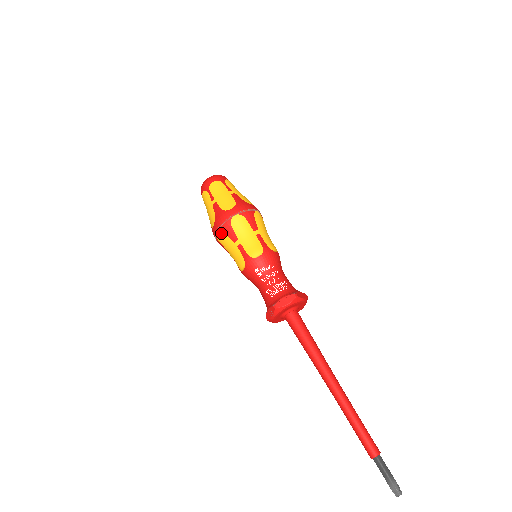
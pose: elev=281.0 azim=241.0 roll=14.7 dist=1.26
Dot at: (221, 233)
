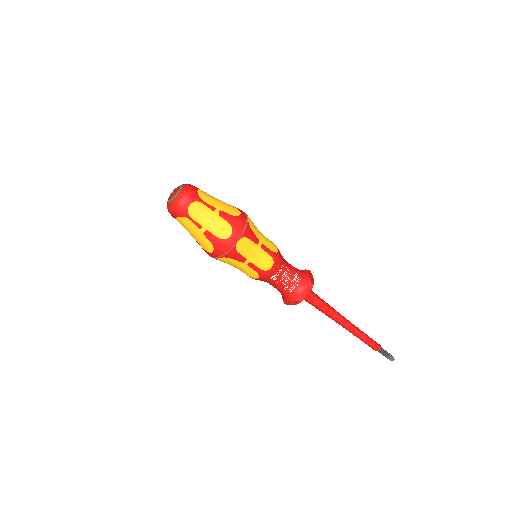
Dot at: (226, 259)
